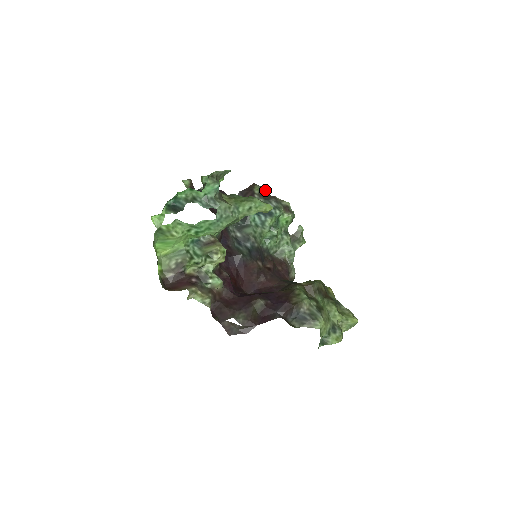
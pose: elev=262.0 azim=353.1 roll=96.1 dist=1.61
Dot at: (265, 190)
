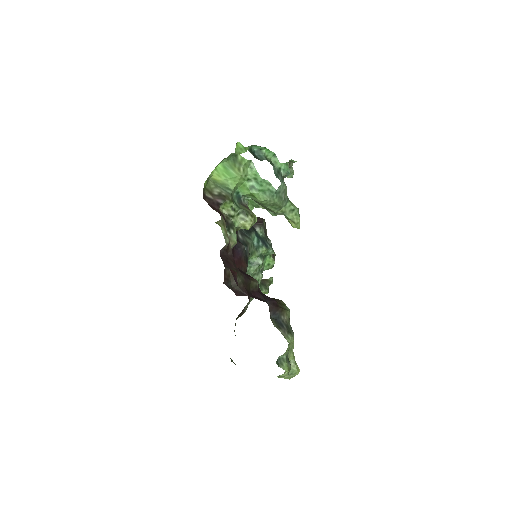
Dot at: occluded
